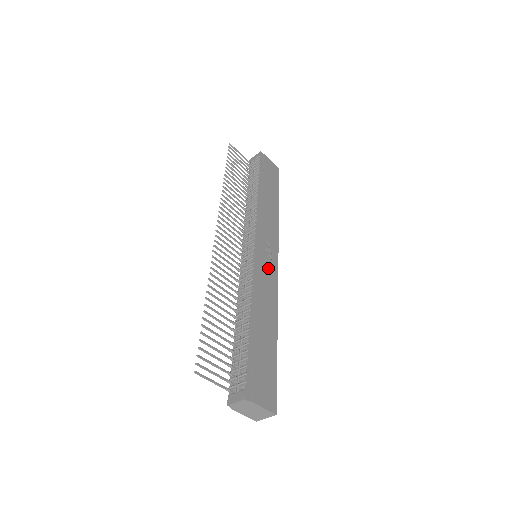
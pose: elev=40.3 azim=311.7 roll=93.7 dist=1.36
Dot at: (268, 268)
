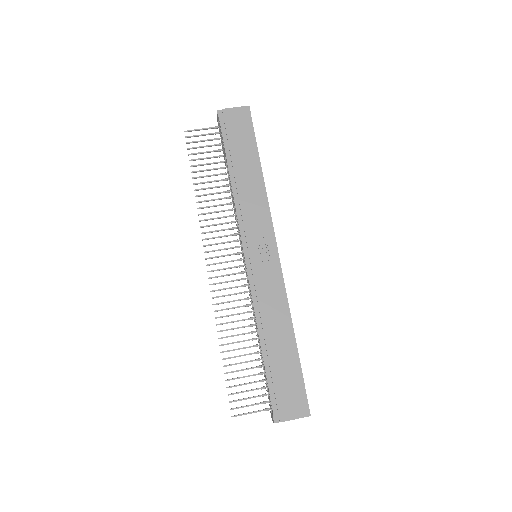
Dot at: (266, 271)
